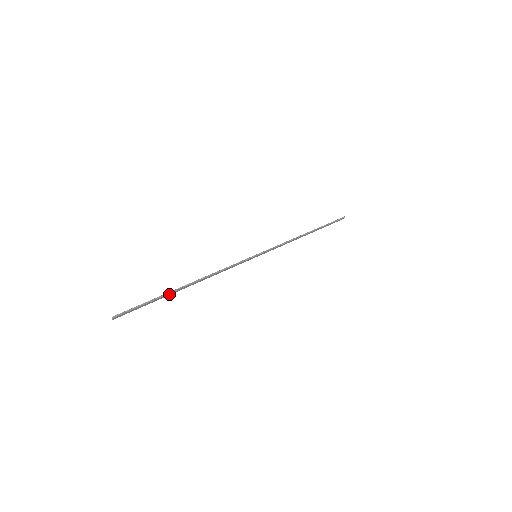
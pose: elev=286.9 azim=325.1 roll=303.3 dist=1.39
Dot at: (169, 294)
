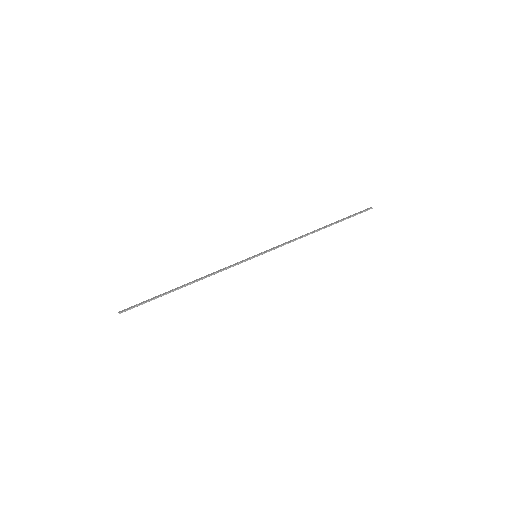
Dot at: (167, 293)
